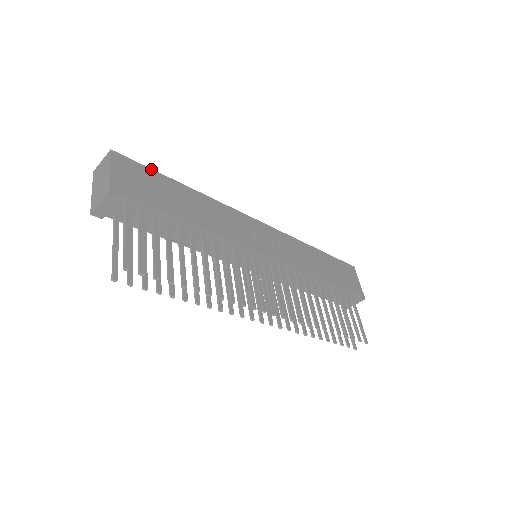
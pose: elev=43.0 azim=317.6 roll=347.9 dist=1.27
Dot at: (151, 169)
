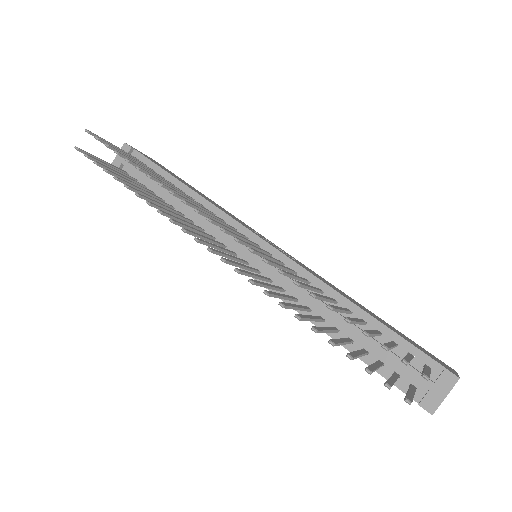
Dot at: occluded
